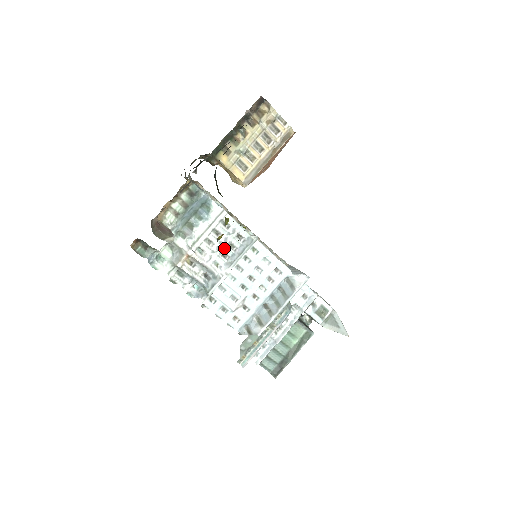
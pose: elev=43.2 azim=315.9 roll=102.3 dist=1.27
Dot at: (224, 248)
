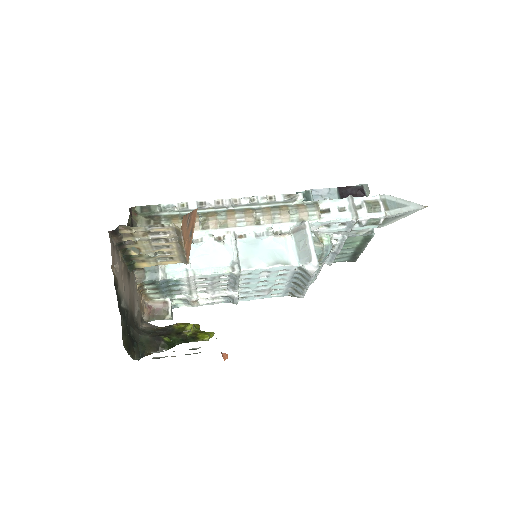
Dot at: (218, 284)
